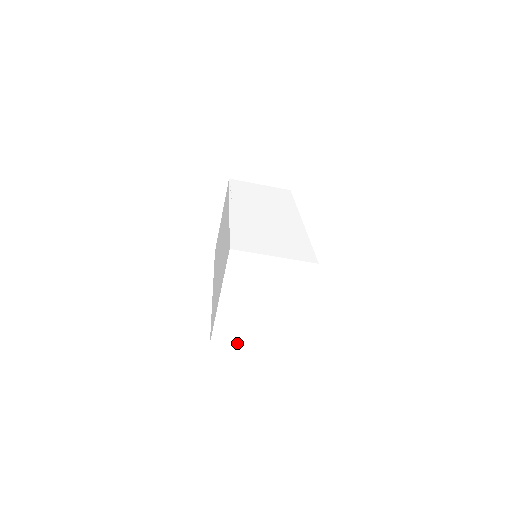
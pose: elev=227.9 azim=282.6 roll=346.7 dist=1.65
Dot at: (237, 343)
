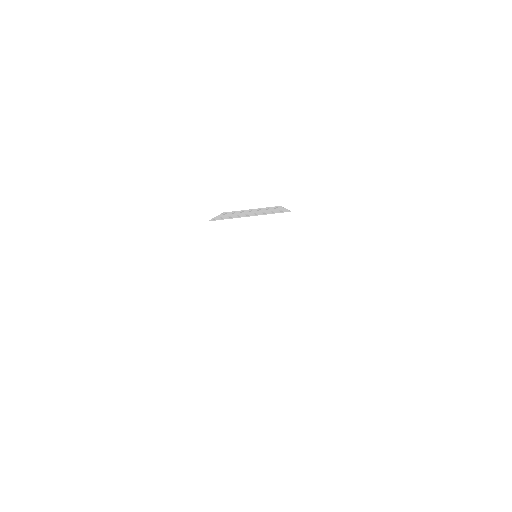
Dot at: (246, 319)
